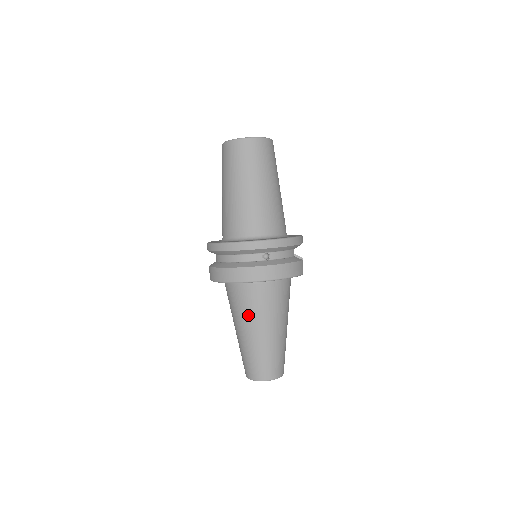
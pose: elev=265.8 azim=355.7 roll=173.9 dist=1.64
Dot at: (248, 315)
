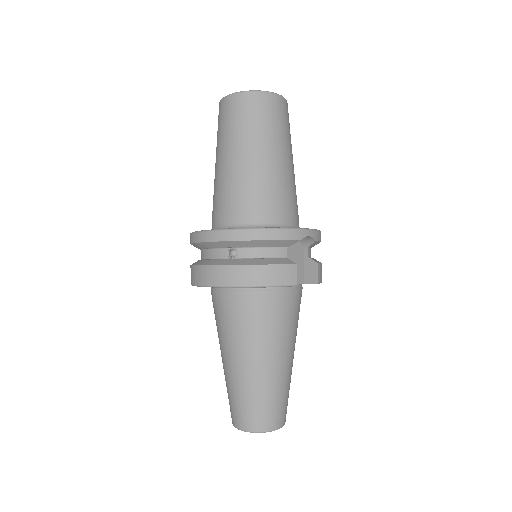
Dot at: (221, 333)
